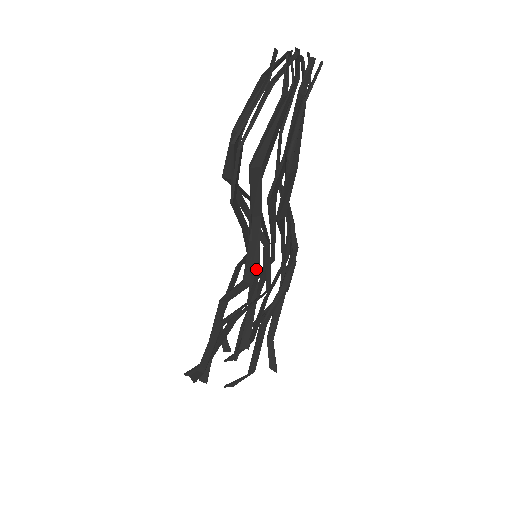
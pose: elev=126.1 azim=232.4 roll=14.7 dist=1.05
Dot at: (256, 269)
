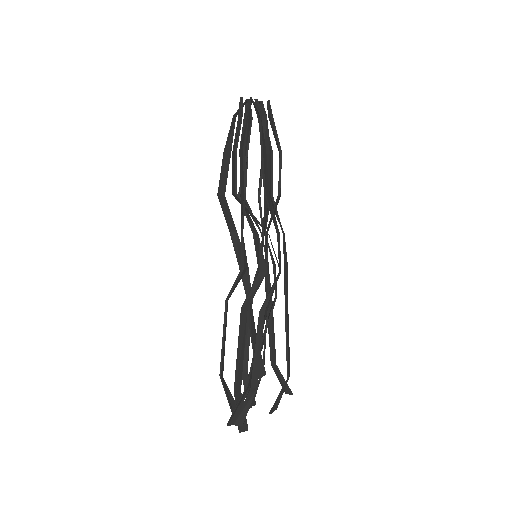
Dot at: (279, 236)
